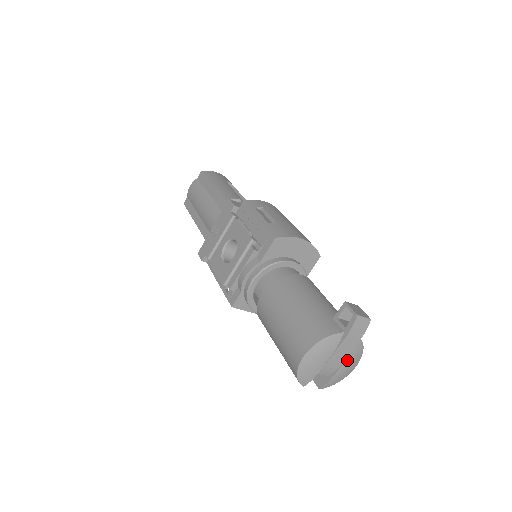
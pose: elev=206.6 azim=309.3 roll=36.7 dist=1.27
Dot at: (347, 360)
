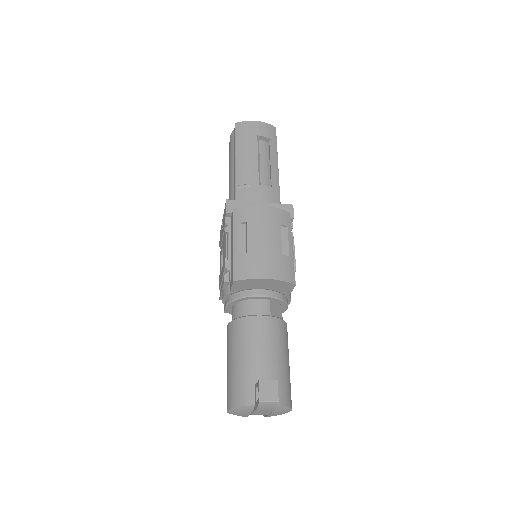
Dot at: (272, 413)
